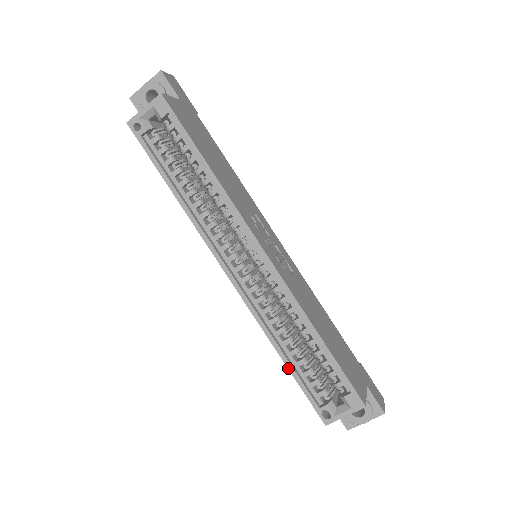
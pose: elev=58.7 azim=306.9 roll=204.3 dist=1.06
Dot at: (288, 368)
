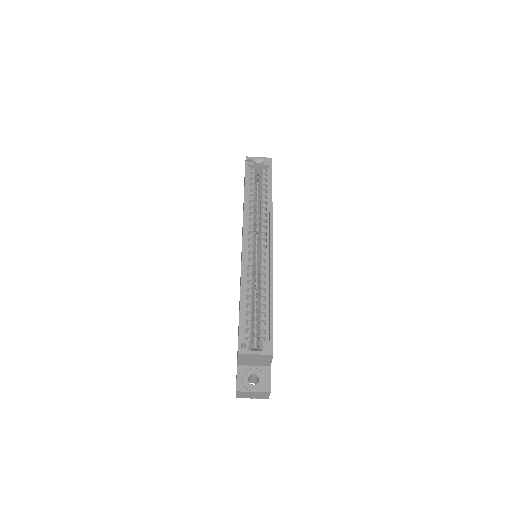
Dot at: (240, 306)
